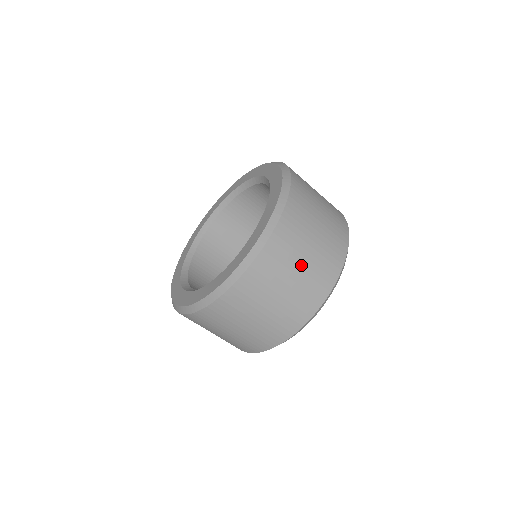
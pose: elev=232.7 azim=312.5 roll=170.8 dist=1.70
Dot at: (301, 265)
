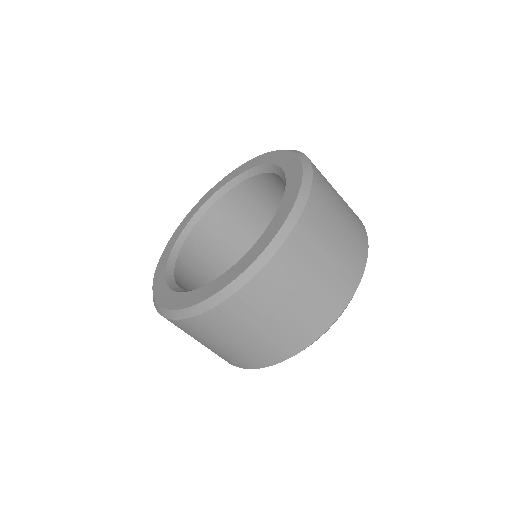
Dot at: (331, 251)
